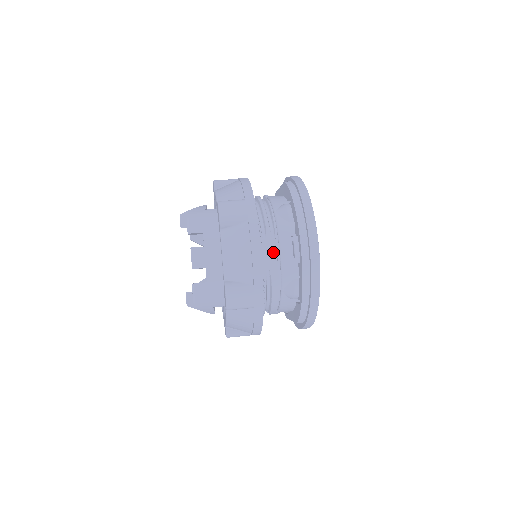
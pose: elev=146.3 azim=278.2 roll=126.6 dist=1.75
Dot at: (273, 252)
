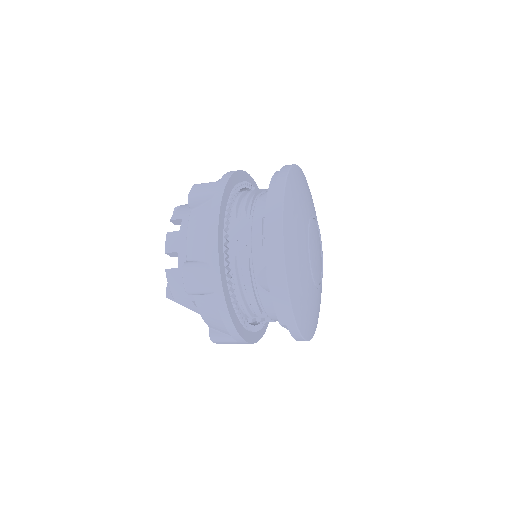
Dot at: (246, 235)
